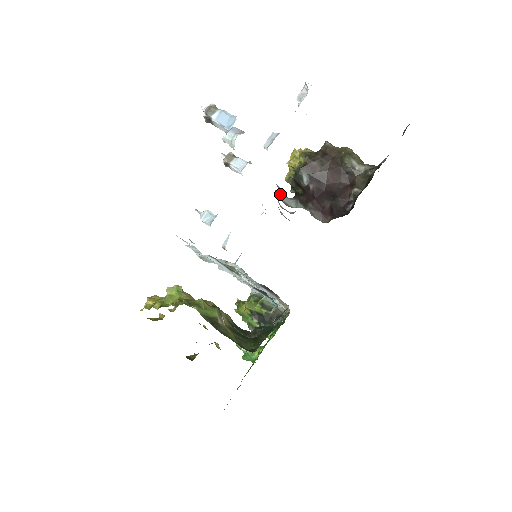
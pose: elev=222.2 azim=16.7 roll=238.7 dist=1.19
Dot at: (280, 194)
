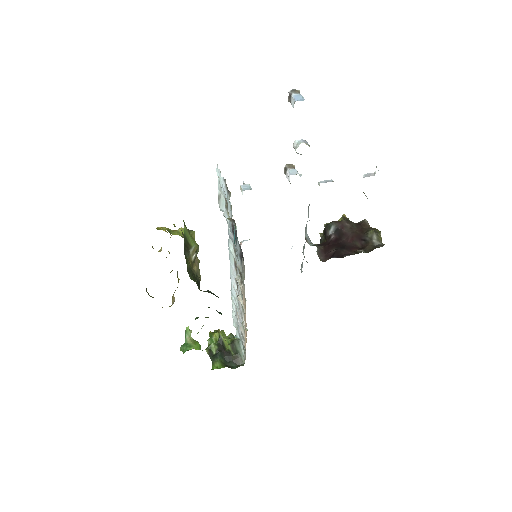
Dot at: (308, 236)
